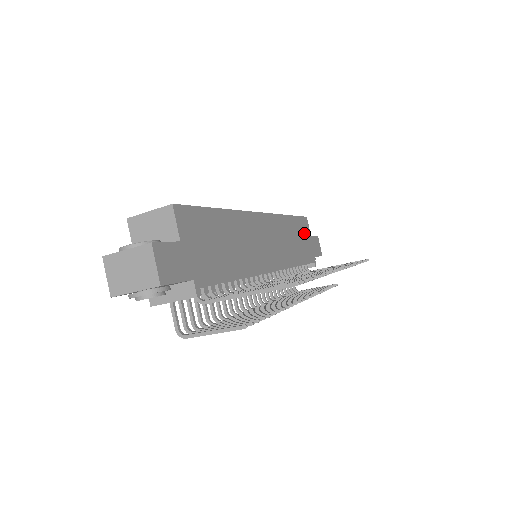
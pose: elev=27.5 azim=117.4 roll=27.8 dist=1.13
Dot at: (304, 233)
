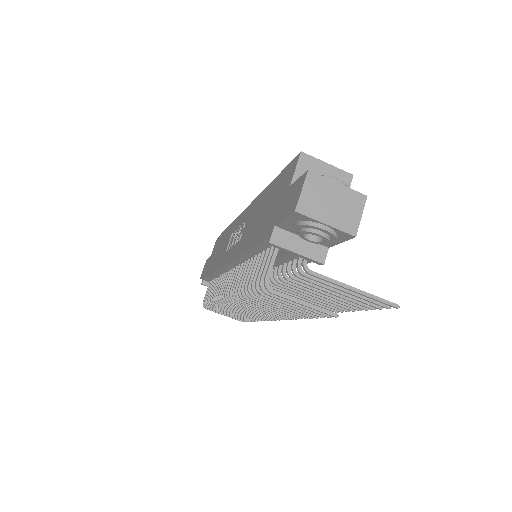
Dot at: occluded
